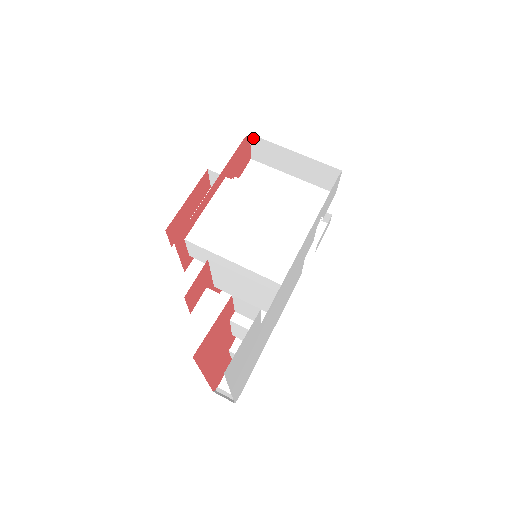
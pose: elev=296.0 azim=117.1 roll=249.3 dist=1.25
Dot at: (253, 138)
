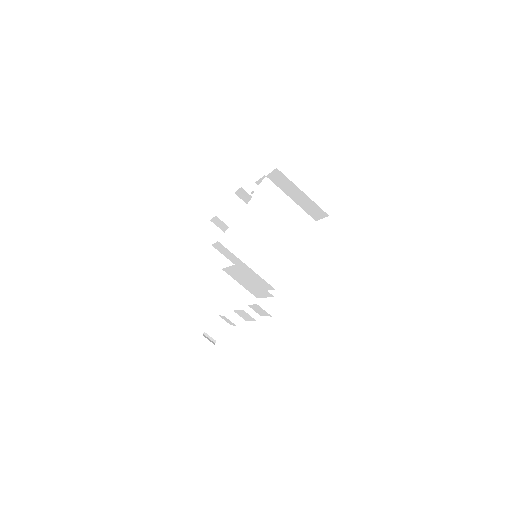
Dot at: (277, 170)
